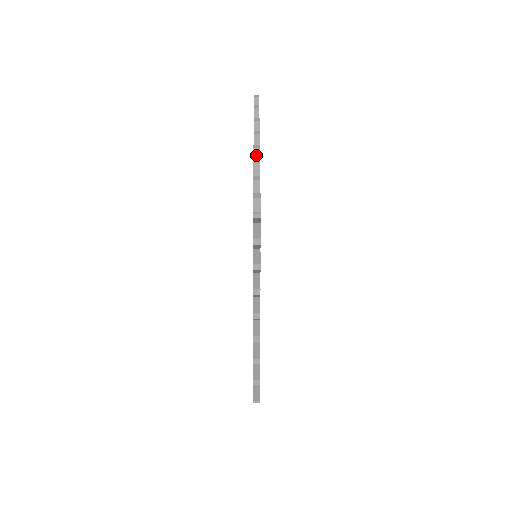
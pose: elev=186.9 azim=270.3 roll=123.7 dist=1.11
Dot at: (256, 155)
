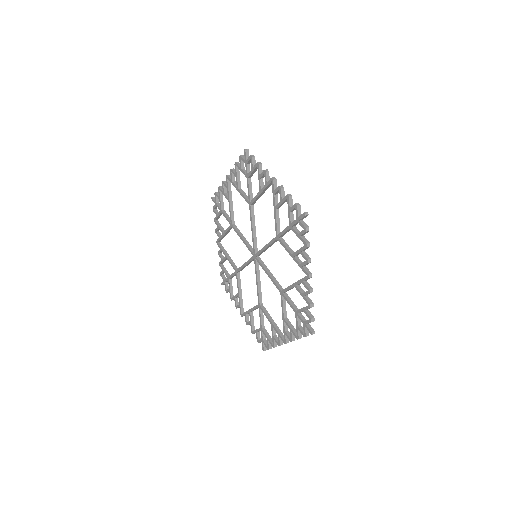
Dot at: occluded
